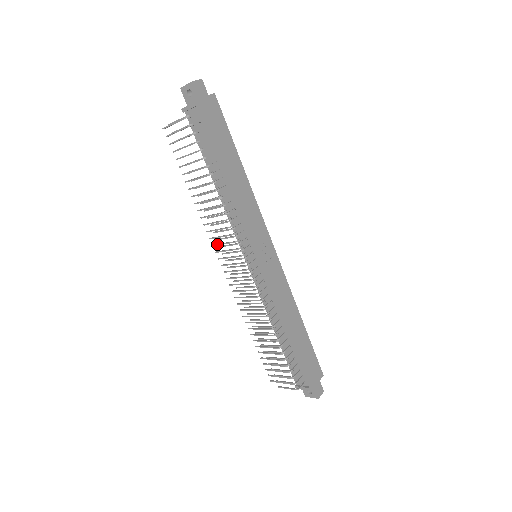
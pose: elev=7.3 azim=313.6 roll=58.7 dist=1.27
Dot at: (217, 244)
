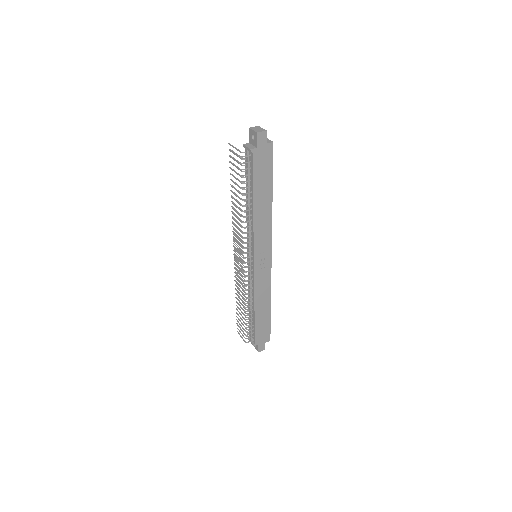
Dot at: (235, 234)
